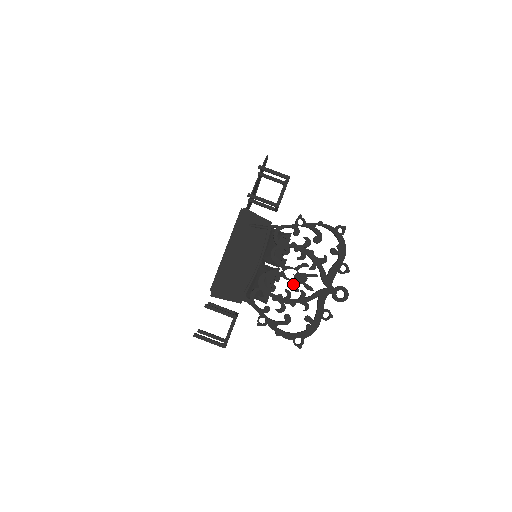
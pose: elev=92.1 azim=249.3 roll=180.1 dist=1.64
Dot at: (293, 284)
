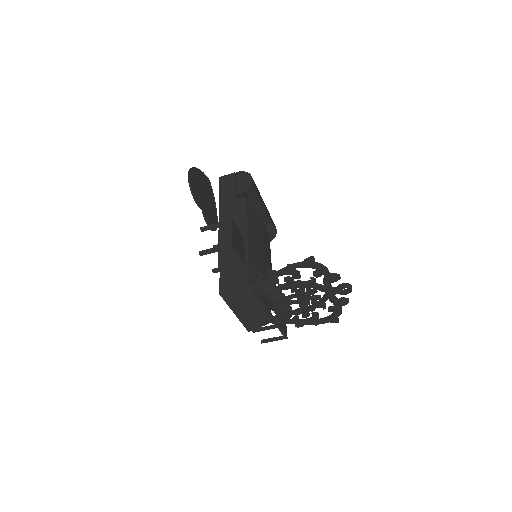
Dot at: (302, 304)
